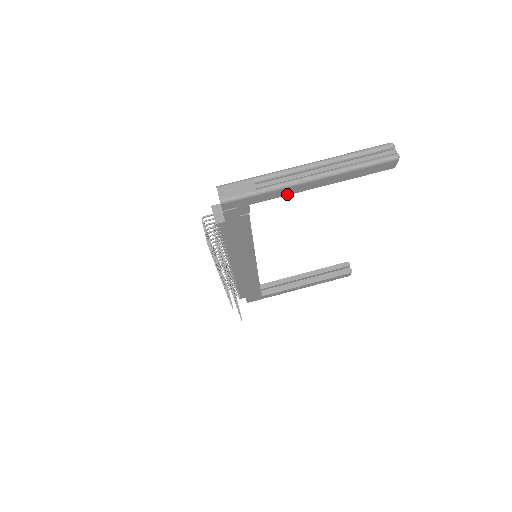
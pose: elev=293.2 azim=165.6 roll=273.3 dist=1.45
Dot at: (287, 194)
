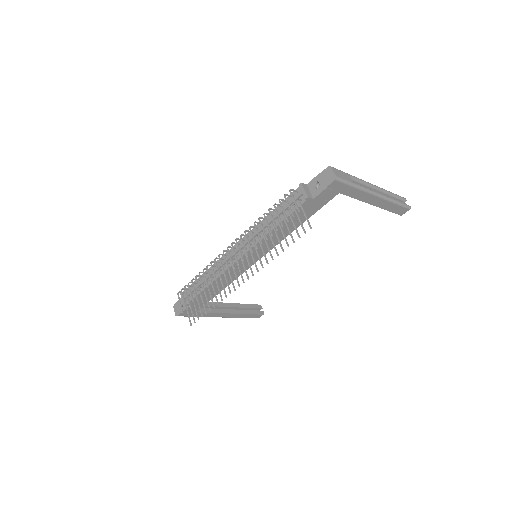
Dot at: (358, 199)
